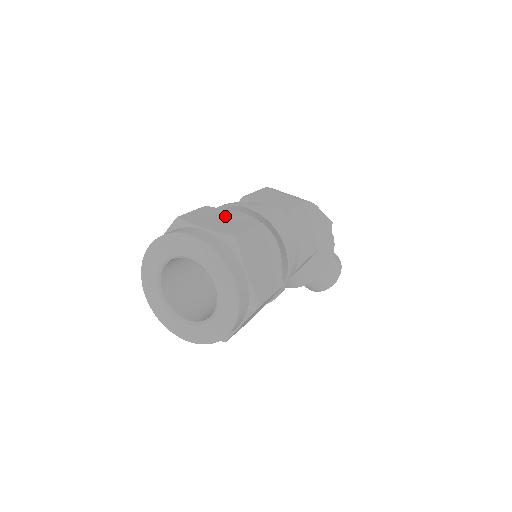
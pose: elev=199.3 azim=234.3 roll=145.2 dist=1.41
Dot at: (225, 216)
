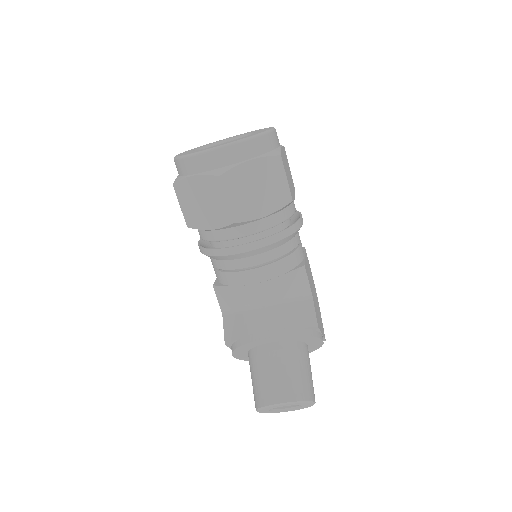
Dot at: occluded
